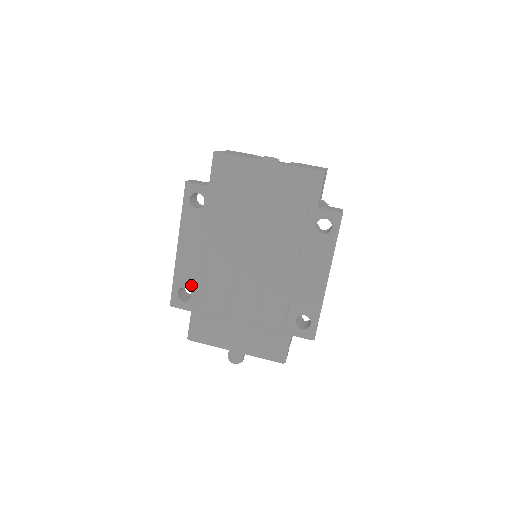
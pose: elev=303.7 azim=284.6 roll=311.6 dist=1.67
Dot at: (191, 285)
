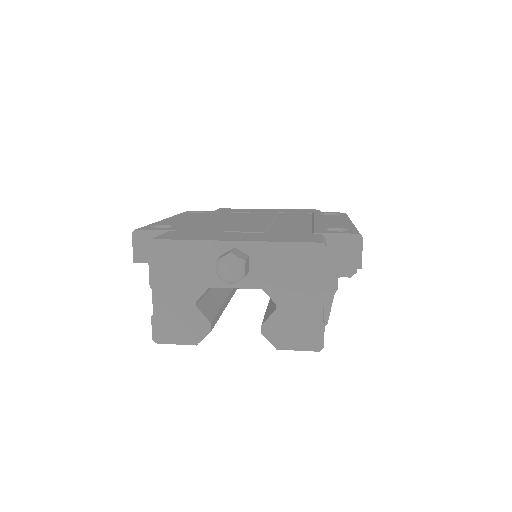
Dot at: (174, 225)
